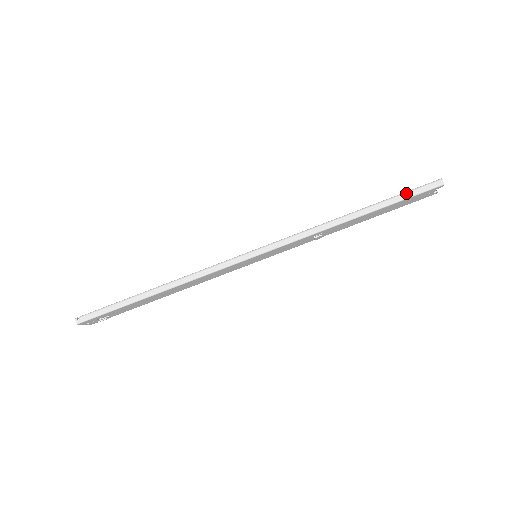
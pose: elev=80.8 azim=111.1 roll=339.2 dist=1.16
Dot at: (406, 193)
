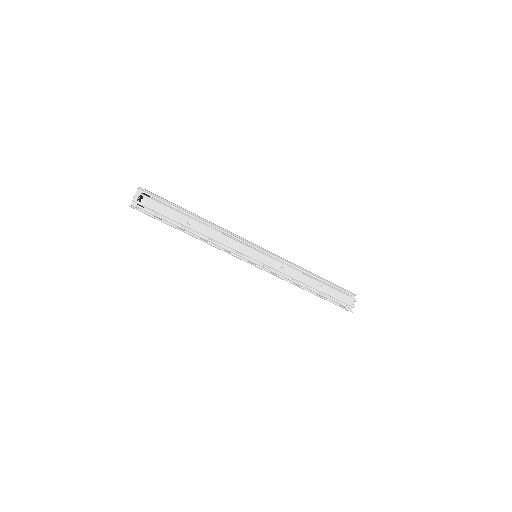
Dot at: occluded
